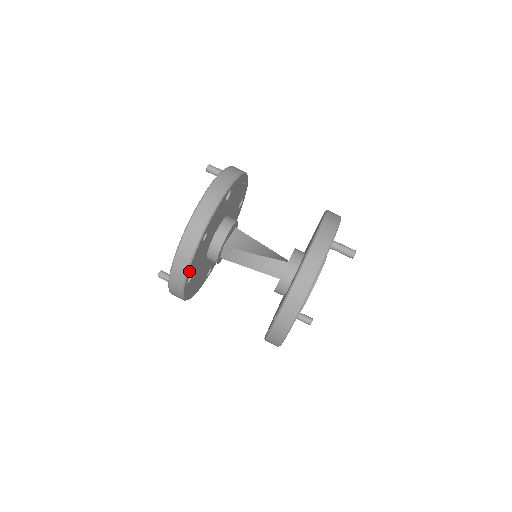
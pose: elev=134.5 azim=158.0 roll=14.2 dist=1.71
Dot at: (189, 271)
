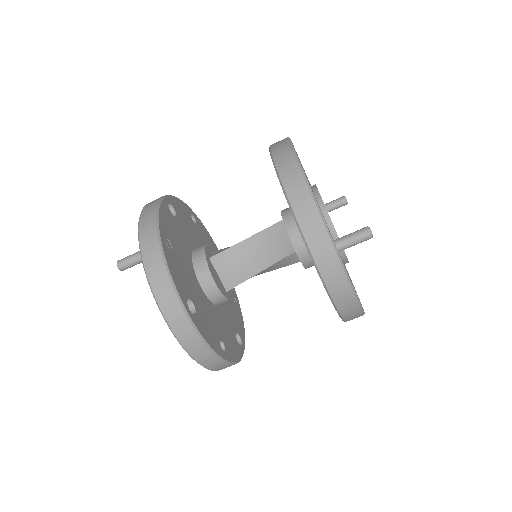
Dot at: (239, 355)
